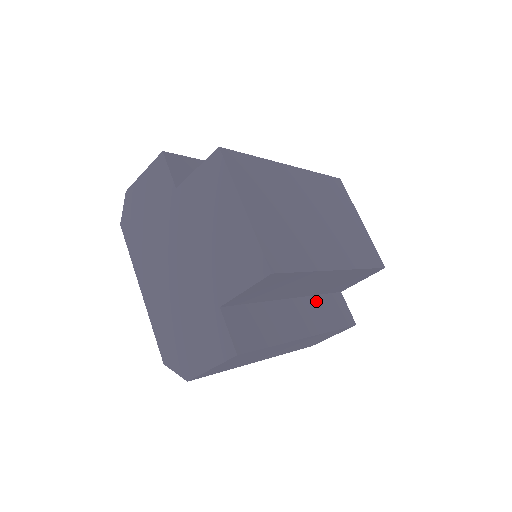
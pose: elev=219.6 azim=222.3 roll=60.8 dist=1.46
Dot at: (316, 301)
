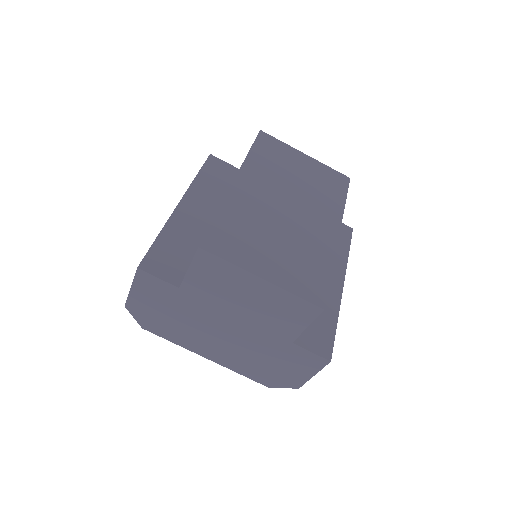
Dot at: occluded
